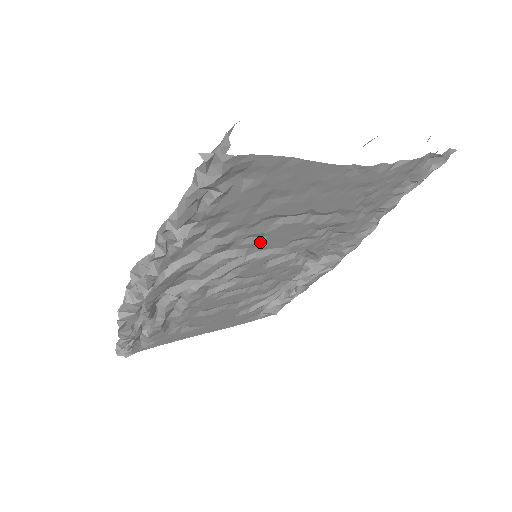
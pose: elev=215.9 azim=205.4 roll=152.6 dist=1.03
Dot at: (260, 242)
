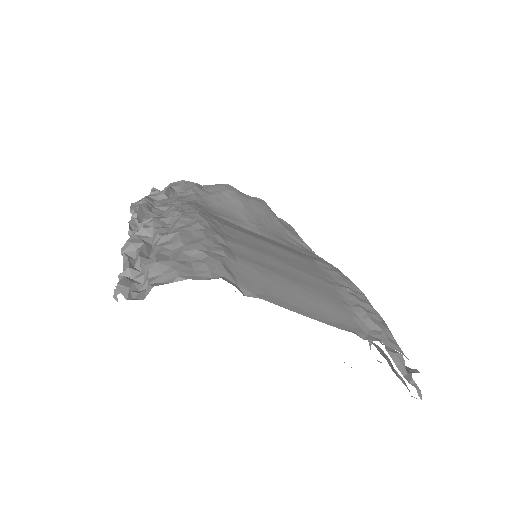
Dot at: occluded
